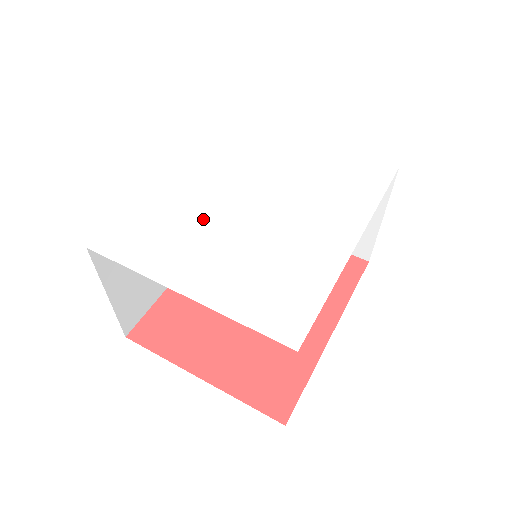
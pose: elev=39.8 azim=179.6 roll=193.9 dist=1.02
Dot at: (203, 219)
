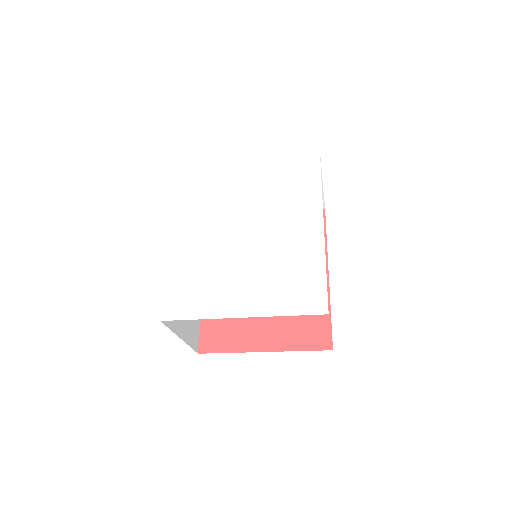
Dot at: (219, 260)
